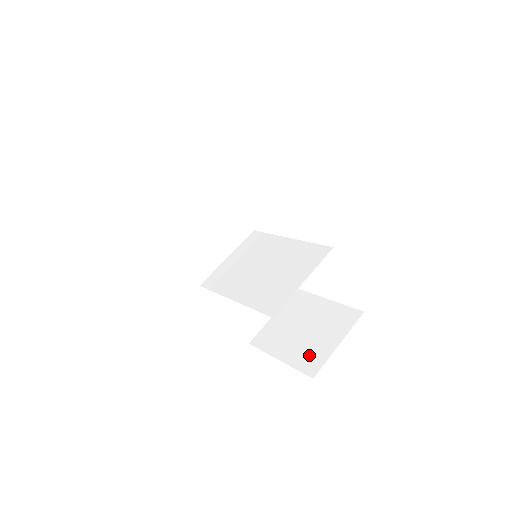
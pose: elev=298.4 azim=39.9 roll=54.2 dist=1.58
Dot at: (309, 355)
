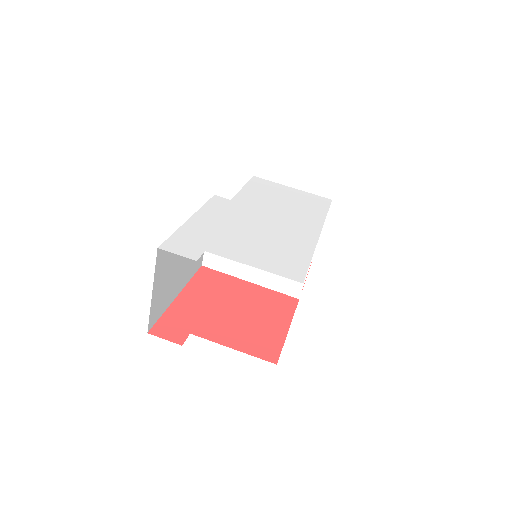
Dot at: occluded
